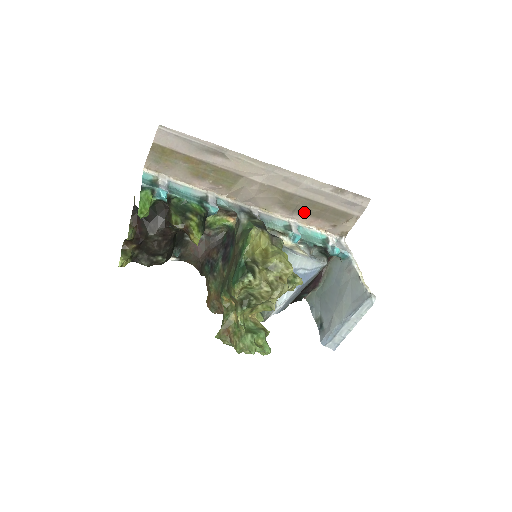
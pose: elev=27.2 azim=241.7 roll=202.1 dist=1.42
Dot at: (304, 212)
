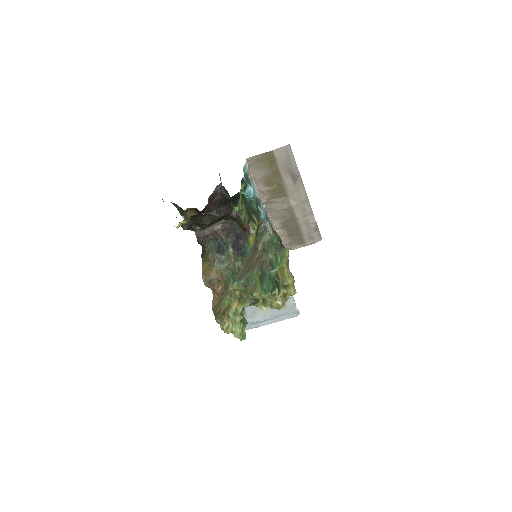
Dot at: (288, 230)
